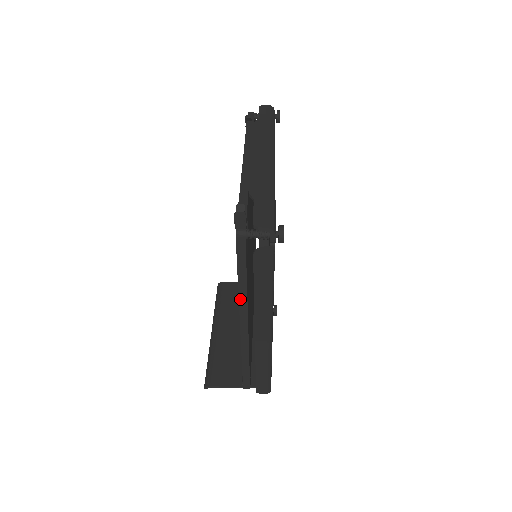
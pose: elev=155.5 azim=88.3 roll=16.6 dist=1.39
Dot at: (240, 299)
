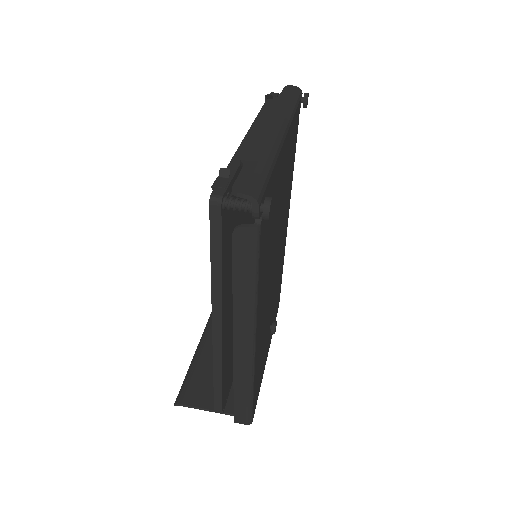
Dot at: (213, 292)
